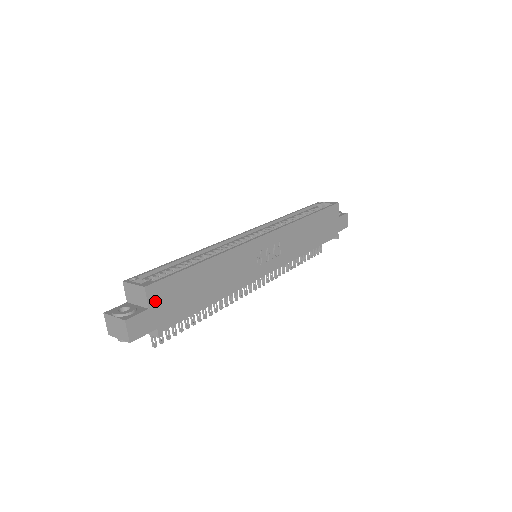
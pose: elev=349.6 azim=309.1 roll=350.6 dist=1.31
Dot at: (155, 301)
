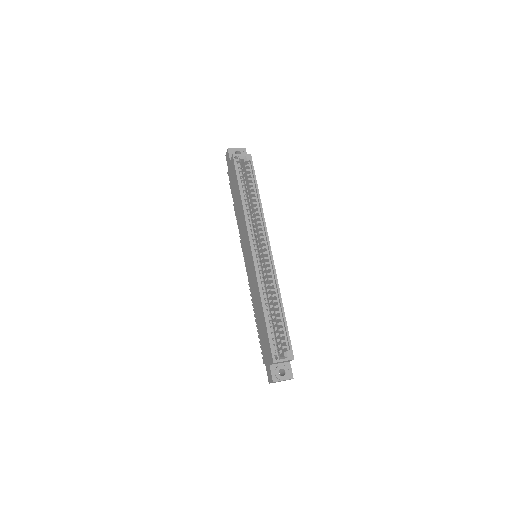
Dot at: occluded
